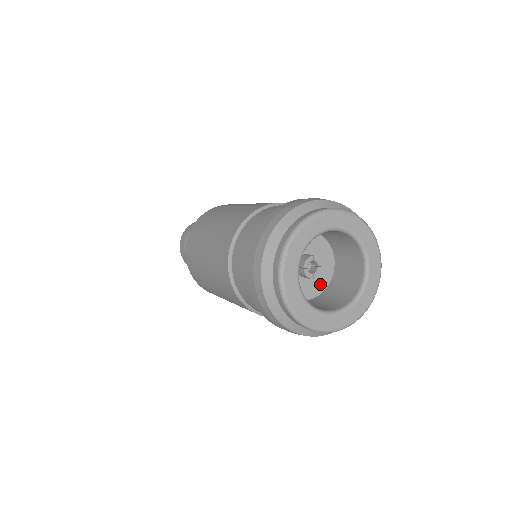
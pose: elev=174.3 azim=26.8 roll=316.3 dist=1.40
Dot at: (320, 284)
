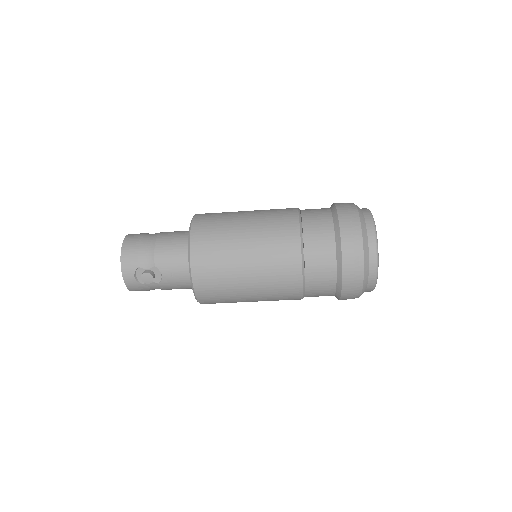
Dot at: occluded
